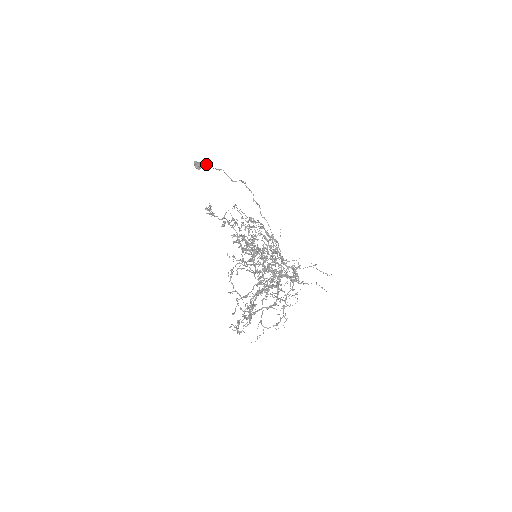
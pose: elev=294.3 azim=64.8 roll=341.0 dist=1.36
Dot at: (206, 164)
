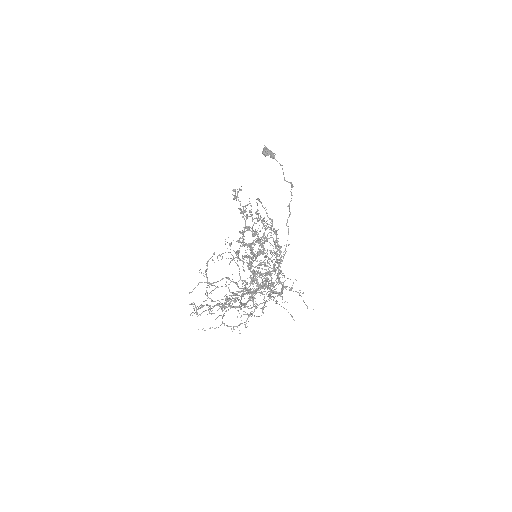
Dot at: (273, 154)
